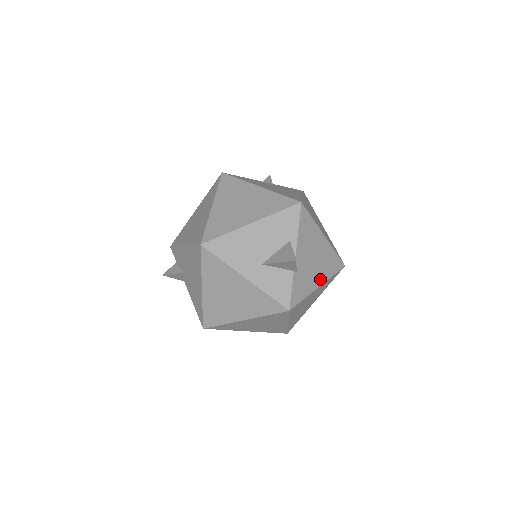
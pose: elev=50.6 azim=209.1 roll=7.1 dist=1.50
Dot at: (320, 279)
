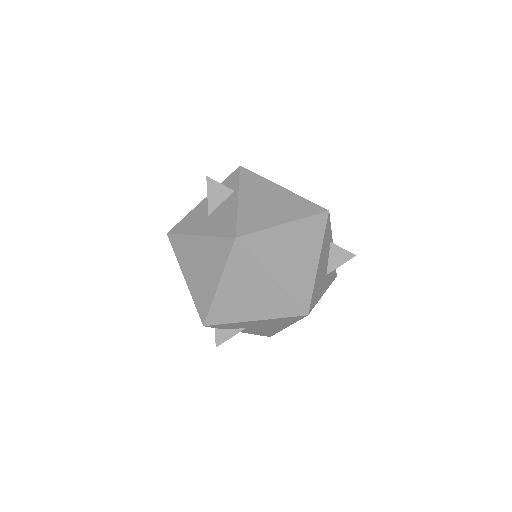
Dot at: occluded
